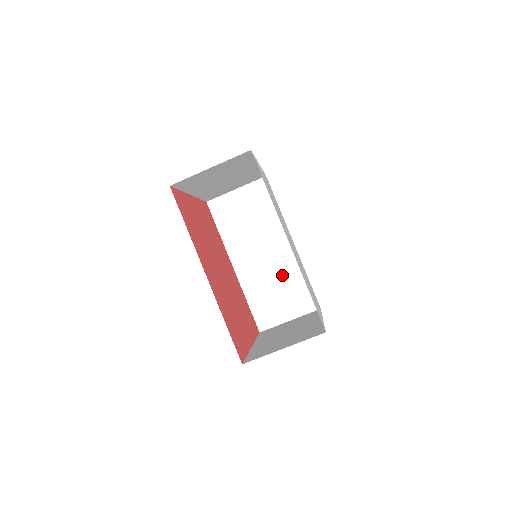
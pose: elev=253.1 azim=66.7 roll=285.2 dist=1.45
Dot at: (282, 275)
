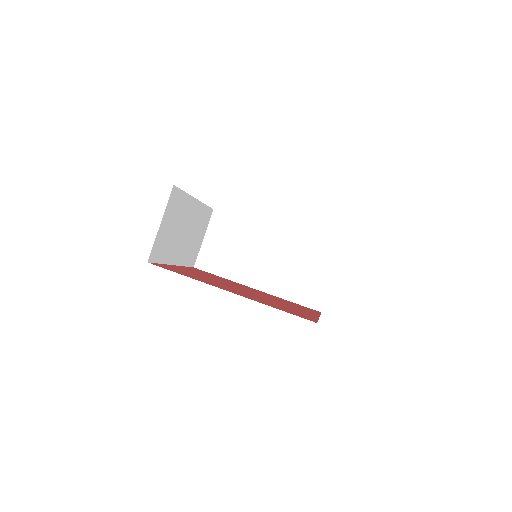
Dot at: (293, 258)
